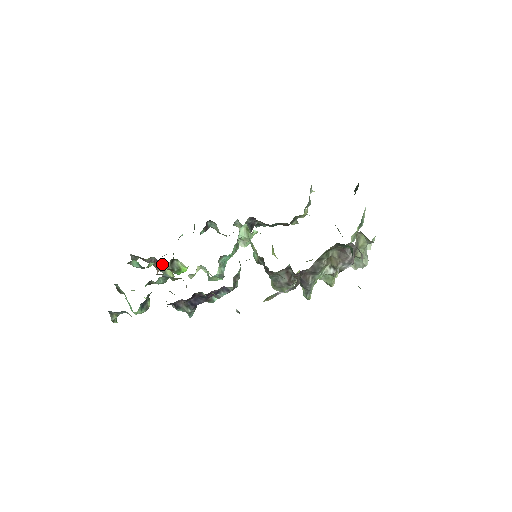
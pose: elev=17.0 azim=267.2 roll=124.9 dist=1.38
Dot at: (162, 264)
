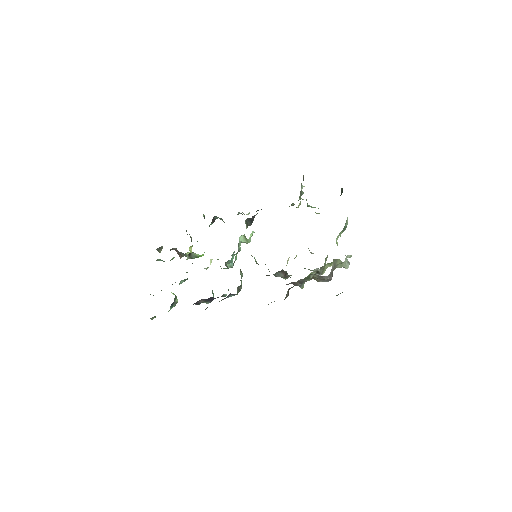
Dot at: (183, 253)
